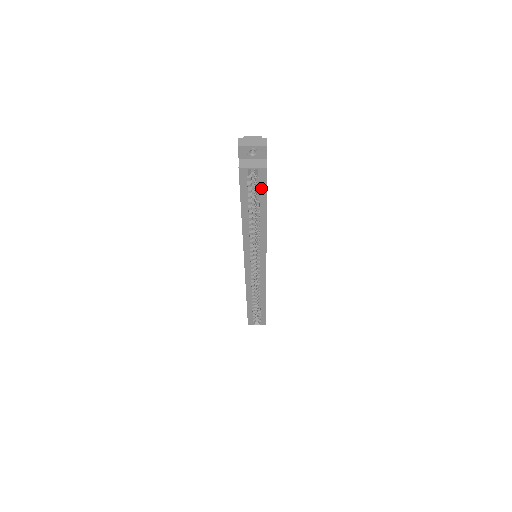
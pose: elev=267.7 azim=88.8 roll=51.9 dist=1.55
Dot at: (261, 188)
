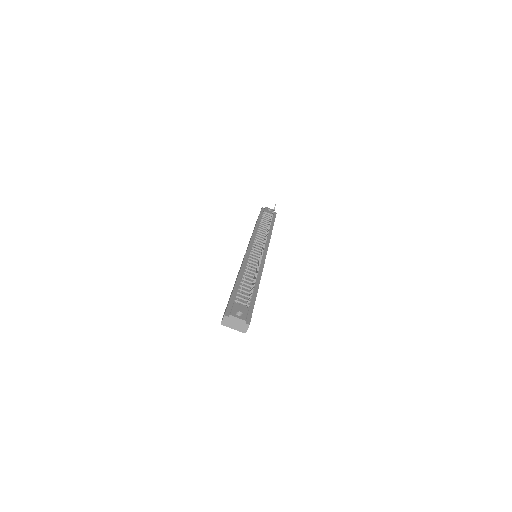
Dot at: occluded
